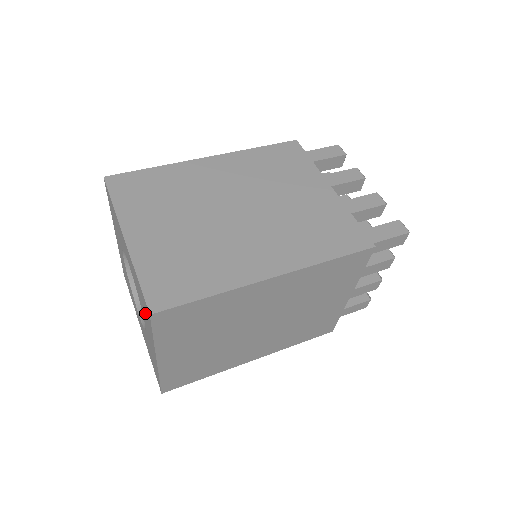
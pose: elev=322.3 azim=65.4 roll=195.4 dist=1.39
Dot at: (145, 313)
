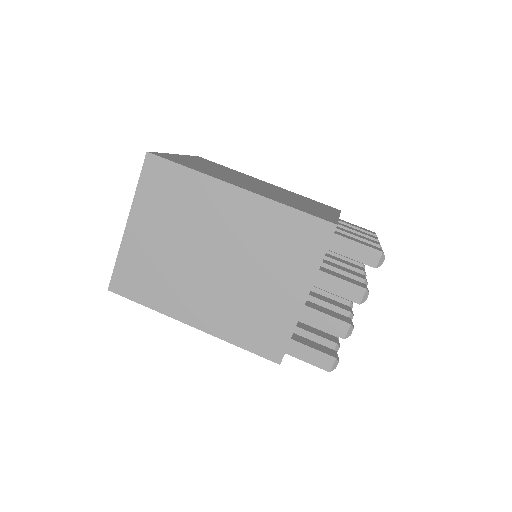
Dot at: occluded
